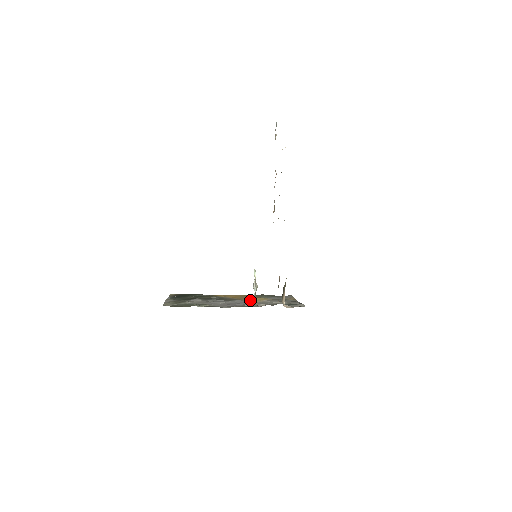
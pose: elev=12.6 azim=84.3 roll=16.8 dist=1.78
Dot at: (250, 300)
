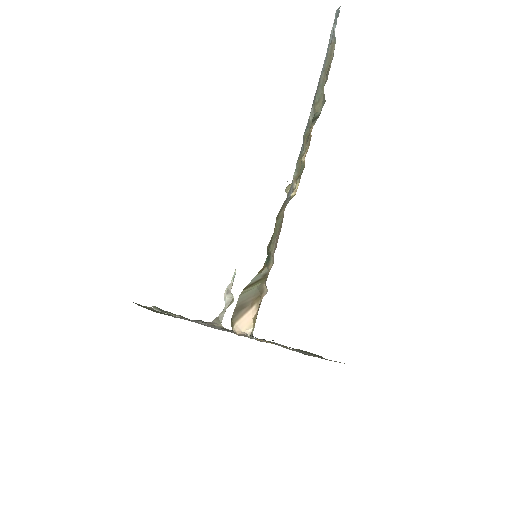
Dot at: occluded
